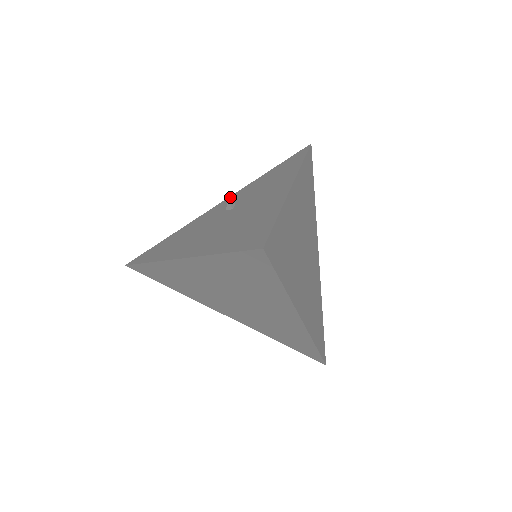
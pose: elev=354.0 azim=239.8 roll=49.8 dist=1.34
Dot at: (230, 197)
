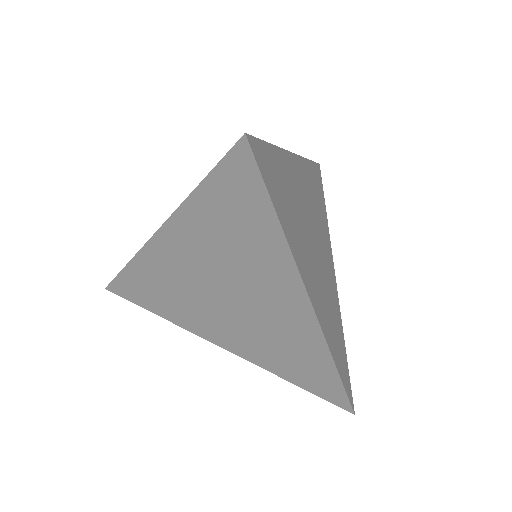
Dot at: occluded
